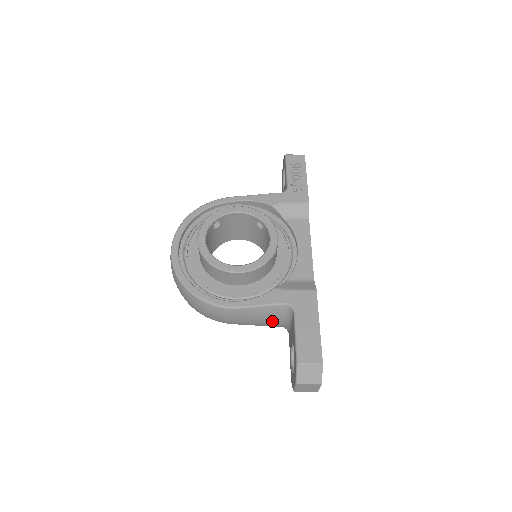
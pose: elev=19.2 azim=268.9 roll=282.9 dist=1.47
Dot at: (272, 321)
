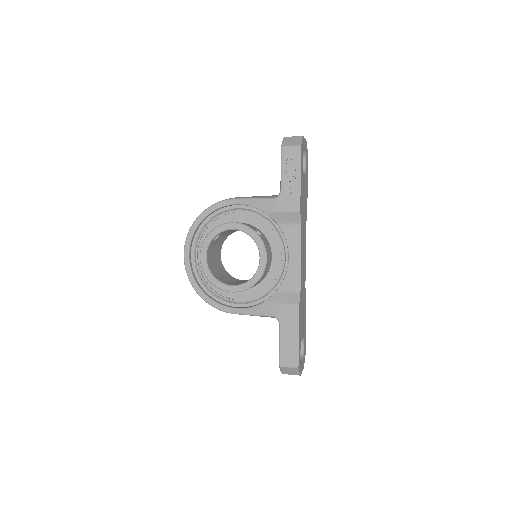
Dot at: occluded
